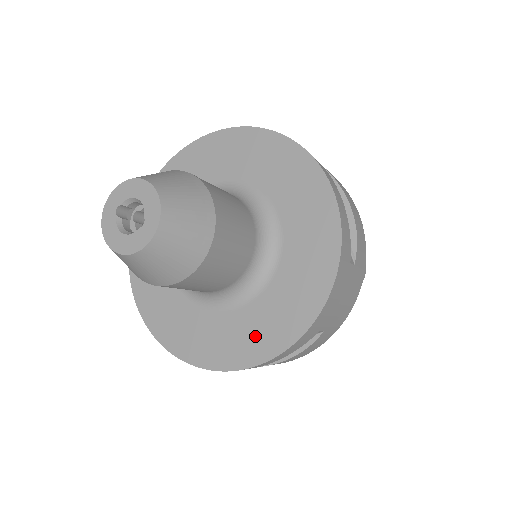
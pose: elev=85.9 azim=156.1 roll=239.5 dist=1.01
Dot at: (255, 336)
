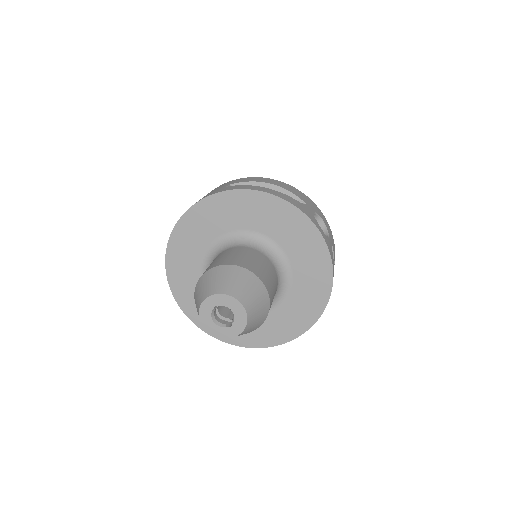
Dot at: occluded
